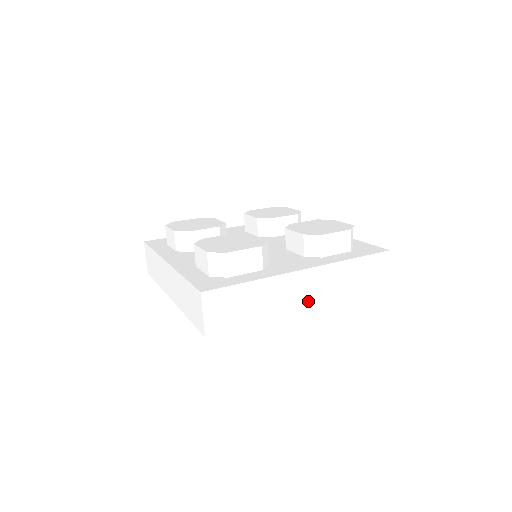
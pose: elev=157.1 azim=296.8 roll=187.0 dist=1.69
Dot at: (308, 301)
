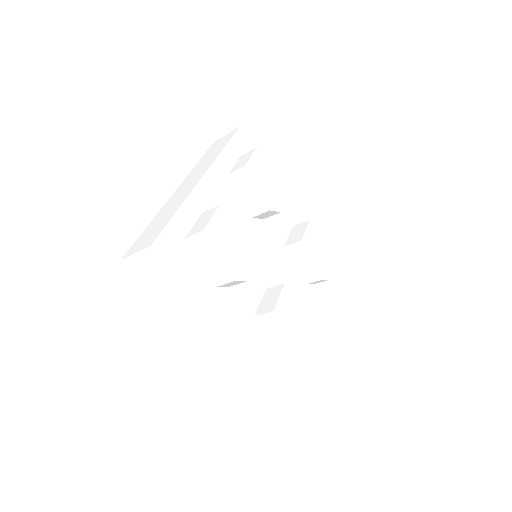
Dot at: occluded
